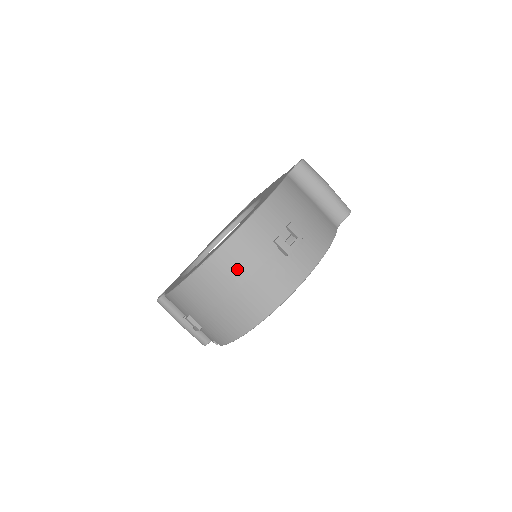
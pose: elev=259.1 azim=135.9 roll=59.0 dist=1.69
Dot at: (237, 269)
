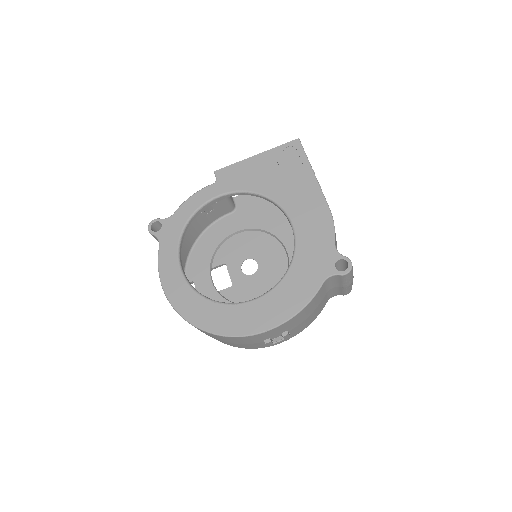
Dot at: (224, 340)
